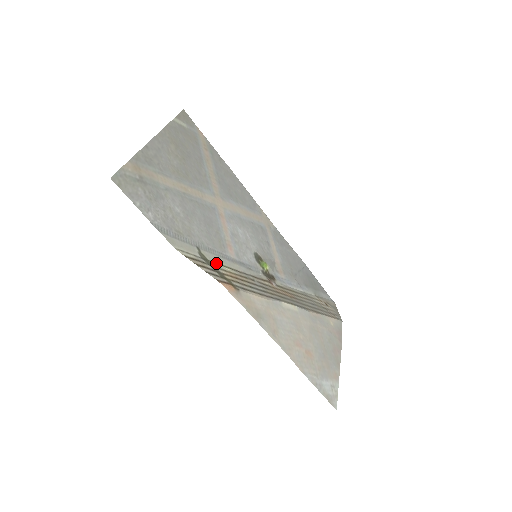
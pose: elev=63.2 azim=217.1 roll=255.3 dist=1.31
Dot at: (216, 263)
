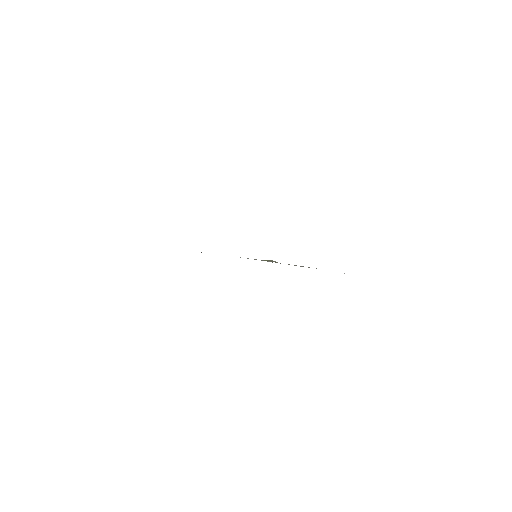
Dot at: occluded
